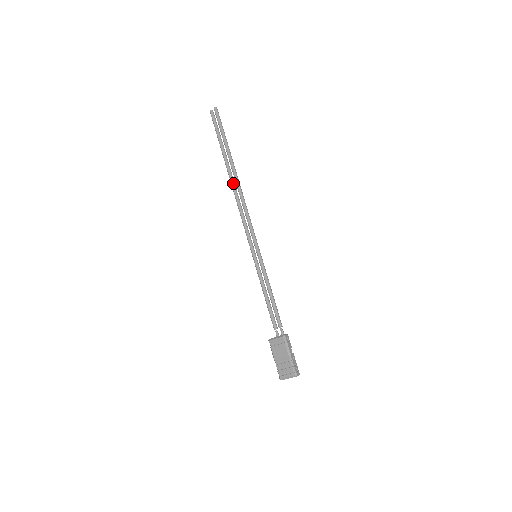
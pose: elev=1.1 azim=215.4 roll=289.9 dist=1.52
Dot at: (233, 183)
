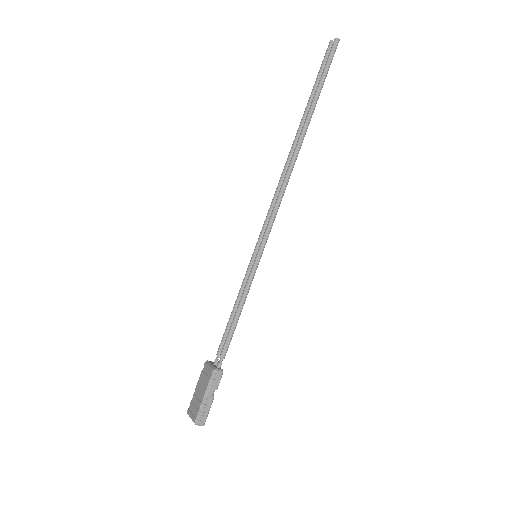
Dot at: (292, 150)
